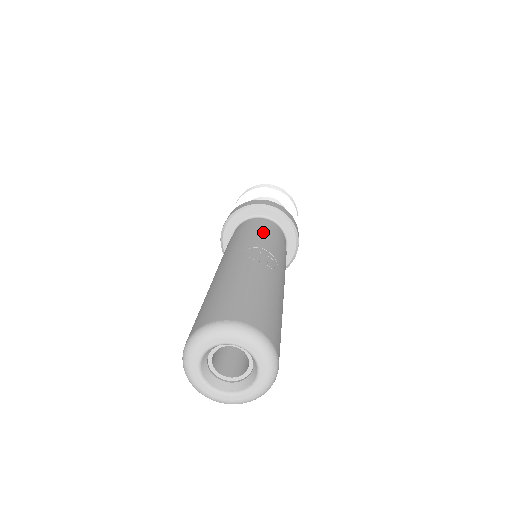
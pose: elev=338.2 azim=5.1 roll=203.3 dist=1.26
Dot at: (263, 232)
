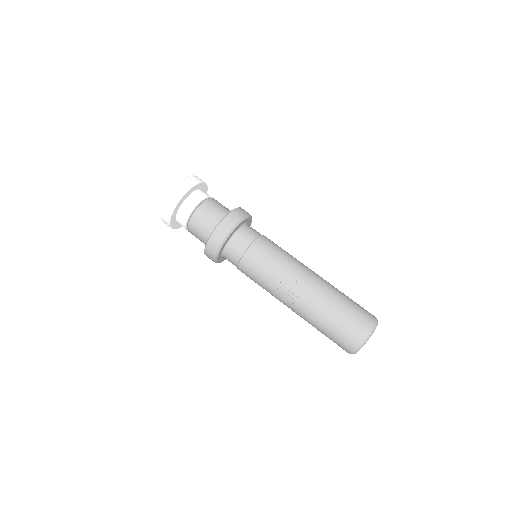
Dot at: (253, 269)
